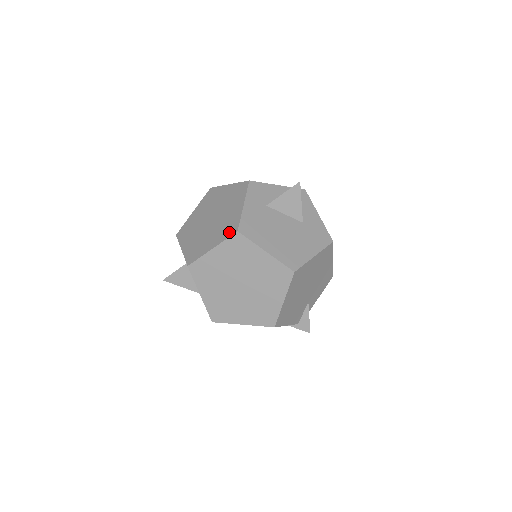
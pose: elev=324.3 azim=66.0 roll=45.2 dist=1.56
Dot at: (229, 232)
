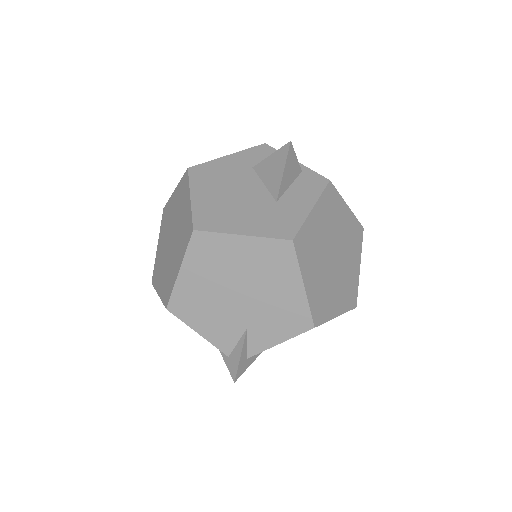
Dot at: occluded
